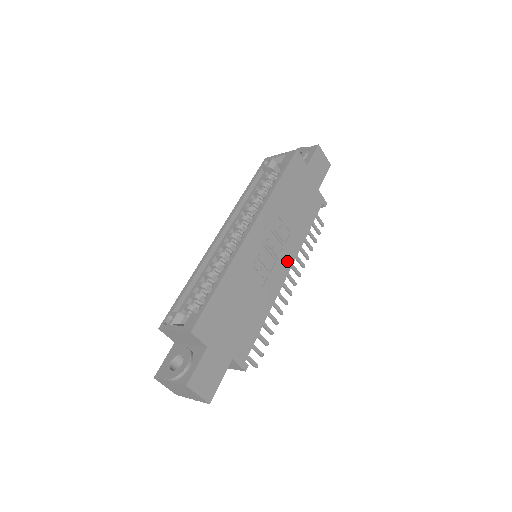
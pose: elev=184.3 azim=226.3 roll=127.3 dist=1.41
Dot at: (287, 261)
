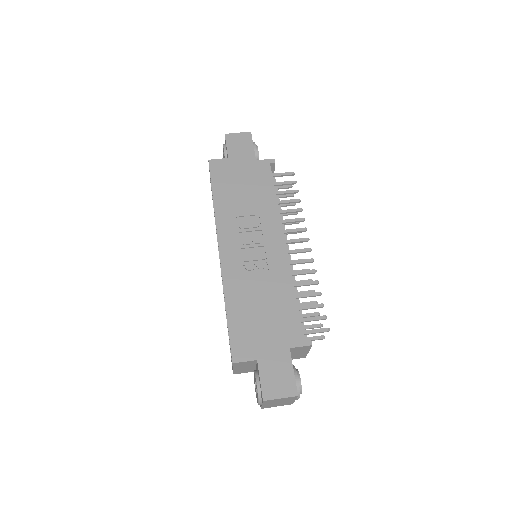
Dot at: (275, 236)
